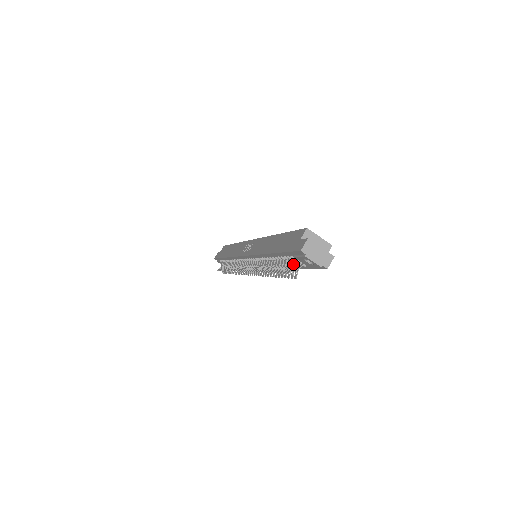
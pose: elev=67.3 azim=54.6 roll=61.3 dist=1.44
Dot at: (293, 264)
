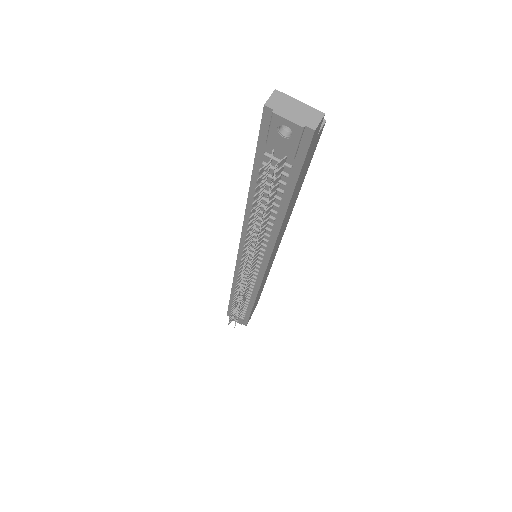
Dot at: (277, 183)
